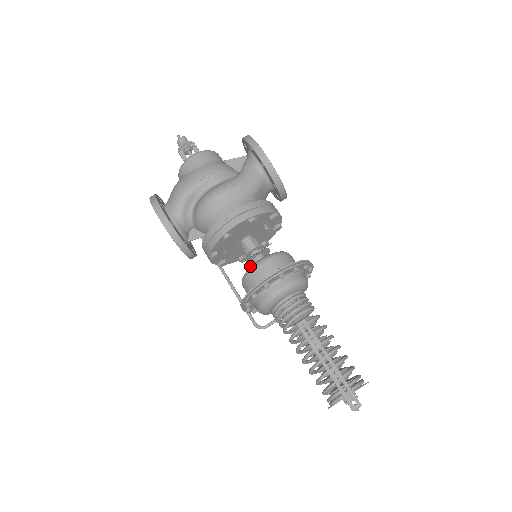
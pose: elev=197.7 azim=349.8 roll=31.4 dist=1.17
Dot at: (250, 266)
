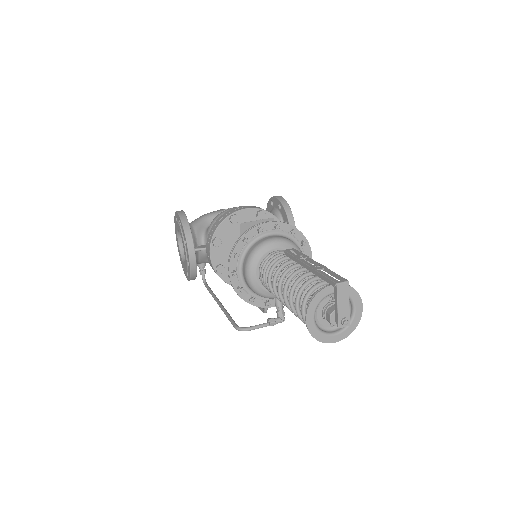
Dot at: occluded
